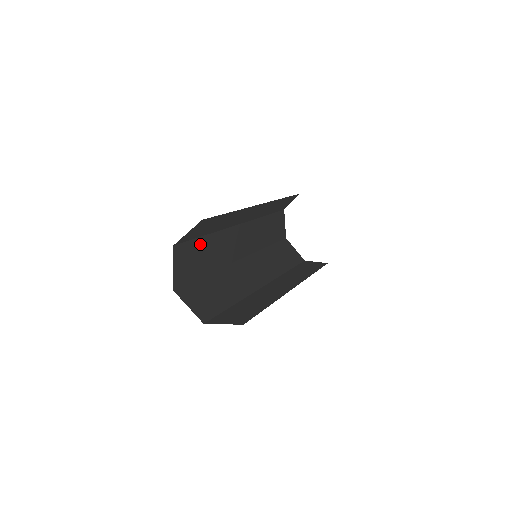
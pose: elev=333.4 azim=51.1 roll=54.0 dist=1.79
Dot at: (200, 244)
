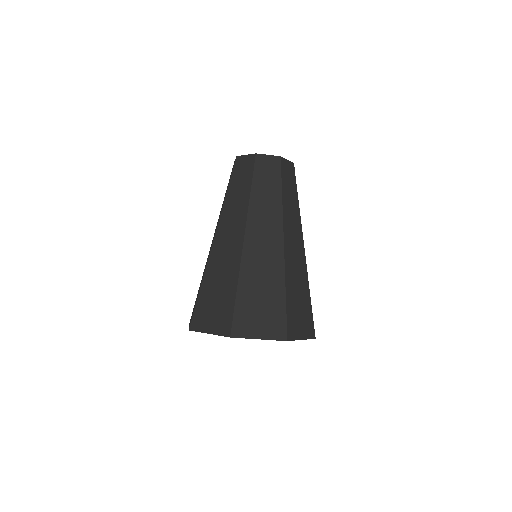
Dot at: occluded
